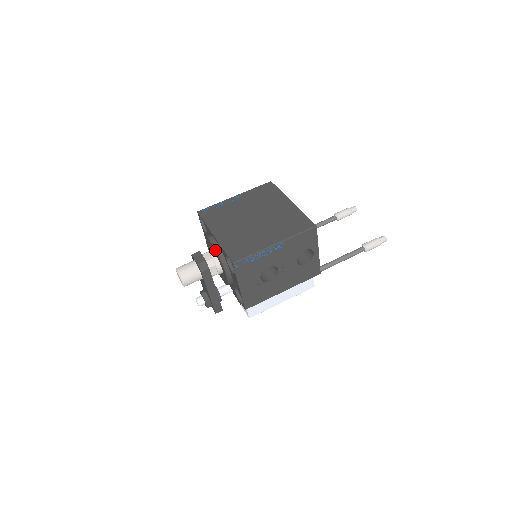
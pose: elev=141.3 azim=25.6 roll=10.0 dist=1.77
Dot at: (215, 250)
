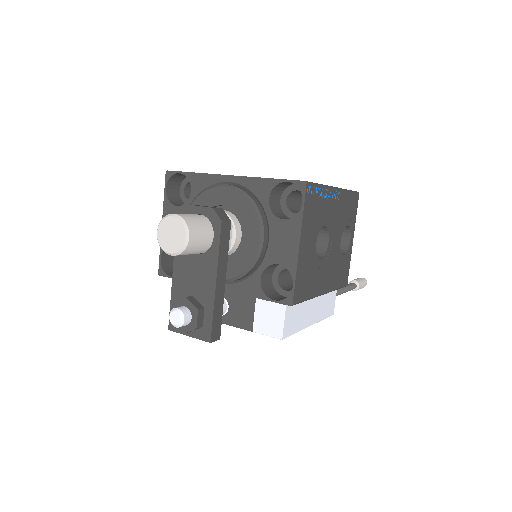
Dot at: (239, 193)
